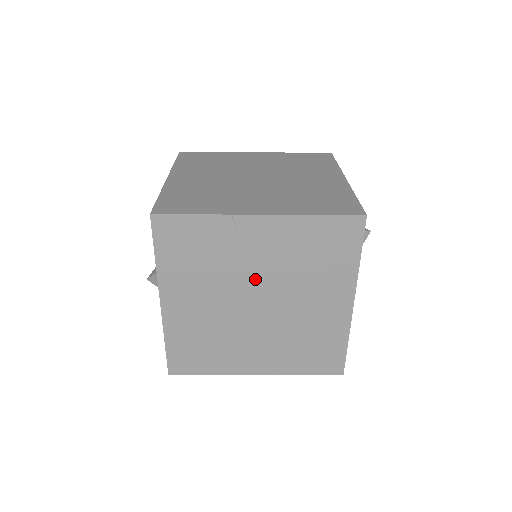
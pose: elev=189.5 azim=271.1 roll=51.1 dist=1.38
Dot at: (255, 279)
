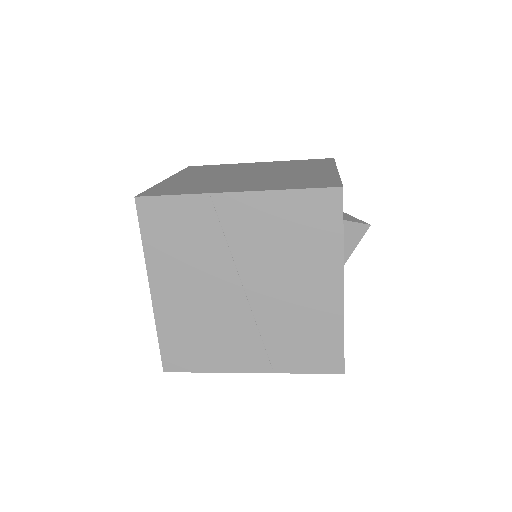
Dot at: (239, 262)
